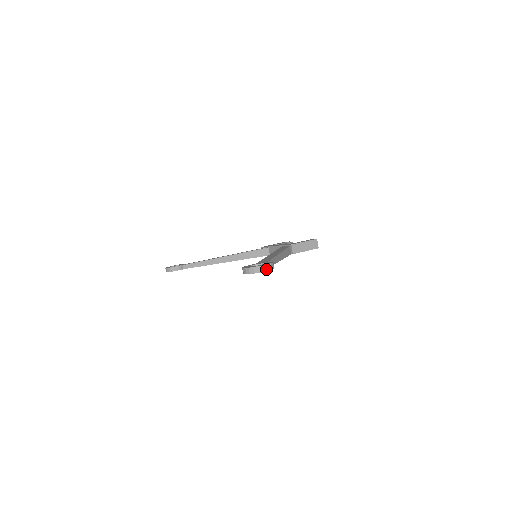
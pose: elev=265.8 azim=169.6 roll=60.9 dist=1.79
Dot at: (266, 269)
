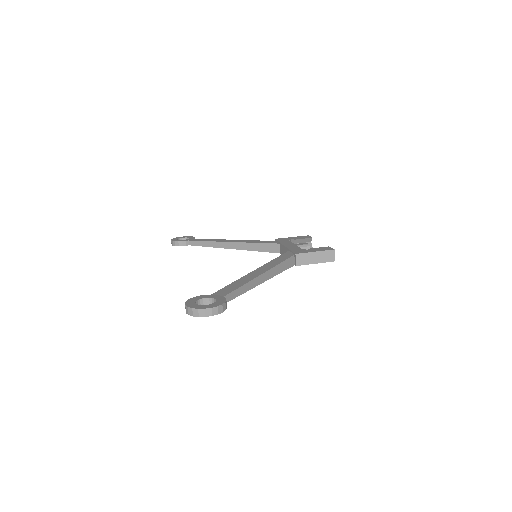
Dot at: (208, 314)
